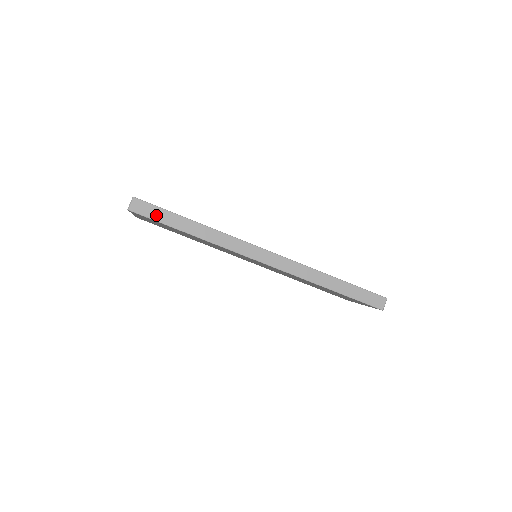
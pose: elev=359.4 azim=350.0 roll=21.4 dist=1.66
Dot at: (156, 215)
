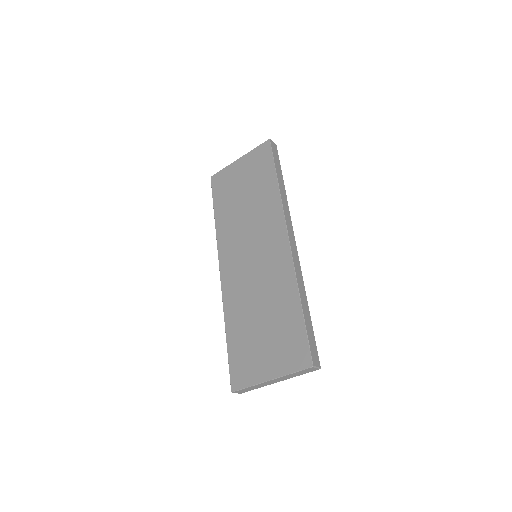
Dot at: (276, 157)
